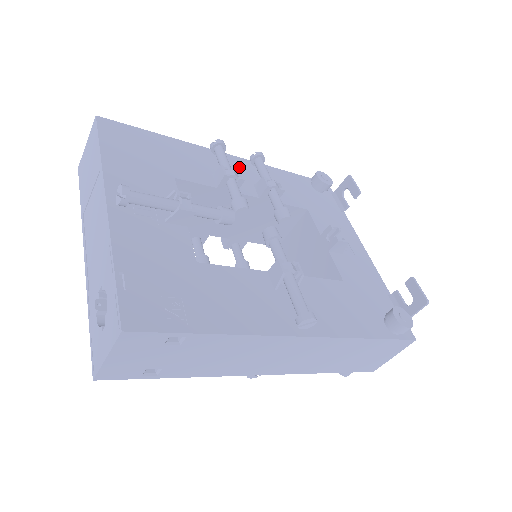
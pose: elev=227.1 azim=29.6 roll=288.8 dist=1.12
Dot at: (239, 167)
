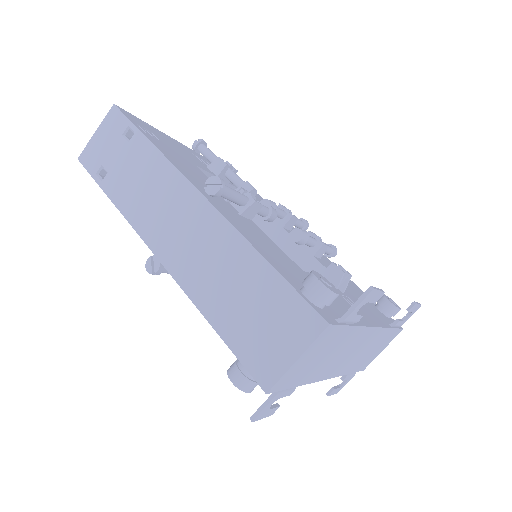
Dot at: occluded
